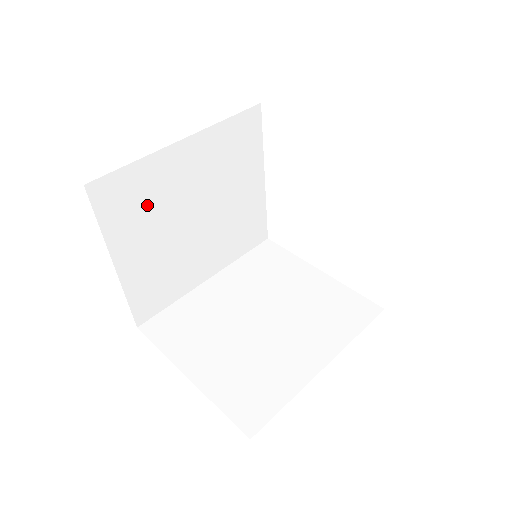
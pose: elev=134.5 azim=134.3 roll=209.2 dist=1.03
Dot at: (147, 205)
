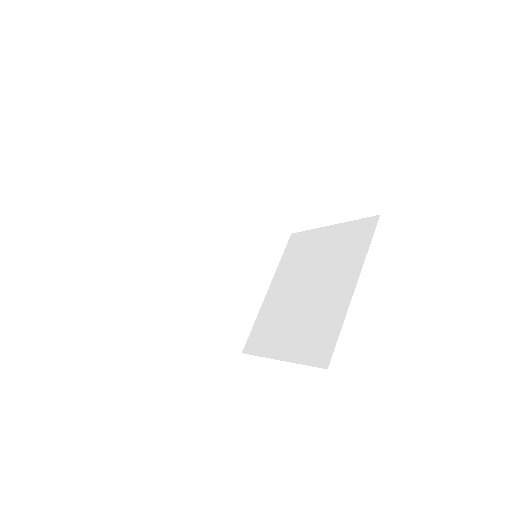
Dot at: occluded
